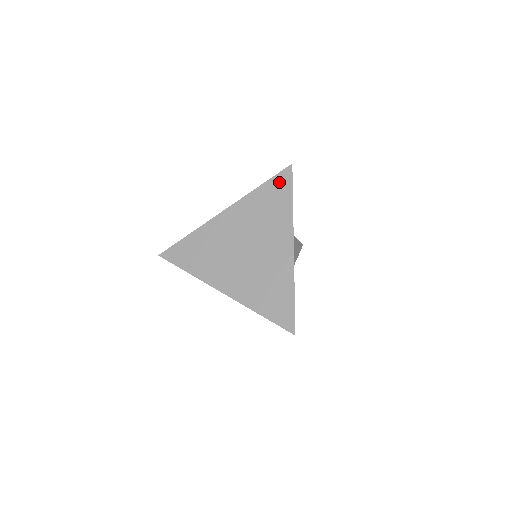
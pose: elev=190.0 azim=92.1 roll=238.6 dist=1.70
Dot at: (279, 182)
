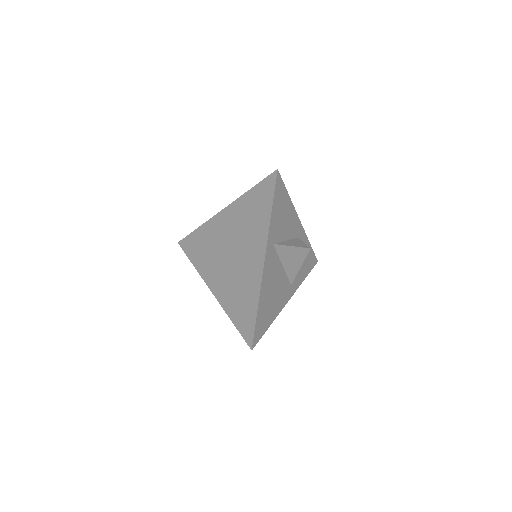
Dot at: (264, 188)
